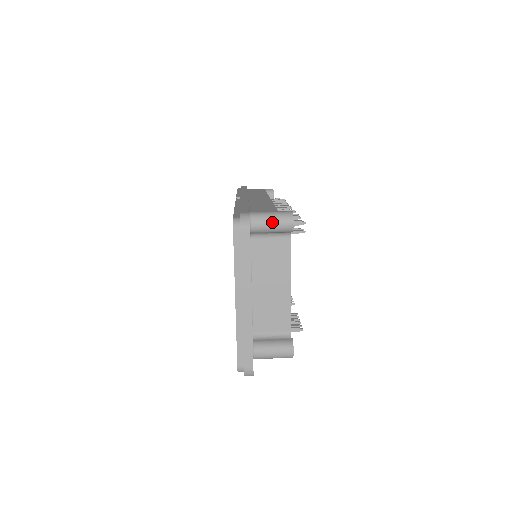
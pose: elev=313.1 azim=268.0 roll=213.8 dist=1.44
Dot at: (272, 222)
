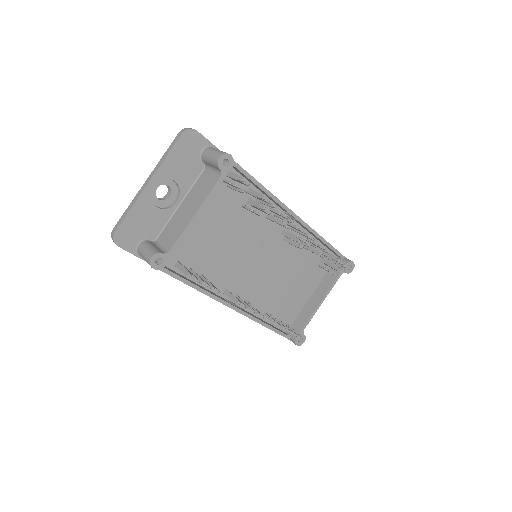
Dot at: (212, 153)
